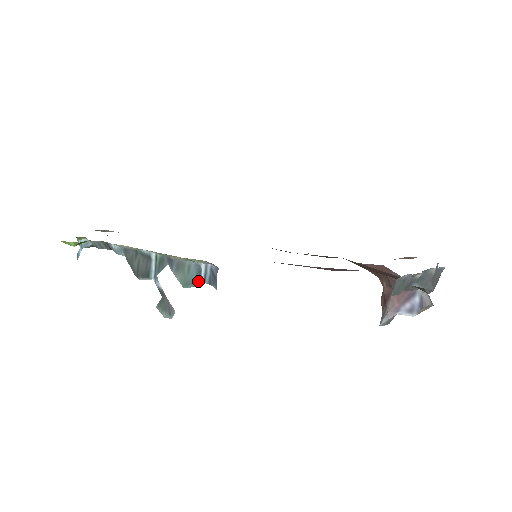
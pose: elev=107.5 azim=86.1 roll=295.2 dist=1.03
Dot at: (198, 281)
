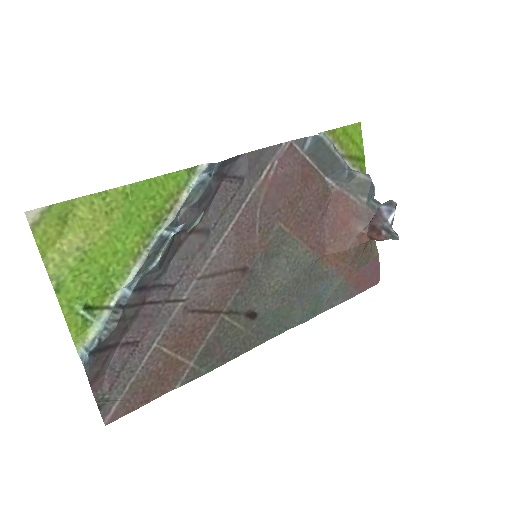
Dot at: (204, 182)
